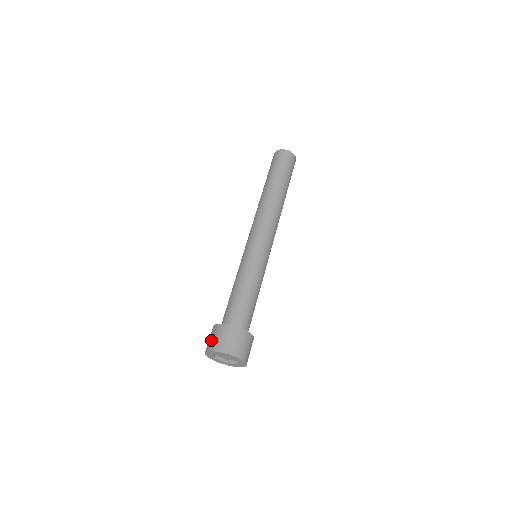
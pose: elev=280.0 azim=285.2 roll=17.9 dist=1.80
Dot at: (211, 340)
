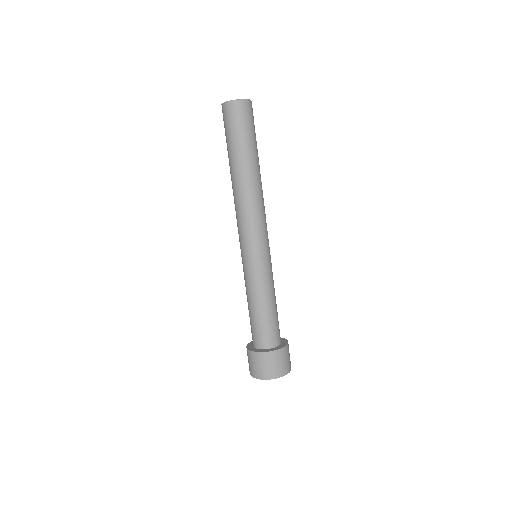
Dot at: (252, 367)
